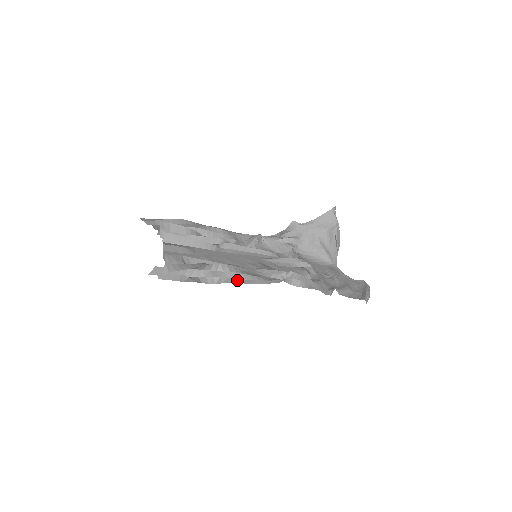
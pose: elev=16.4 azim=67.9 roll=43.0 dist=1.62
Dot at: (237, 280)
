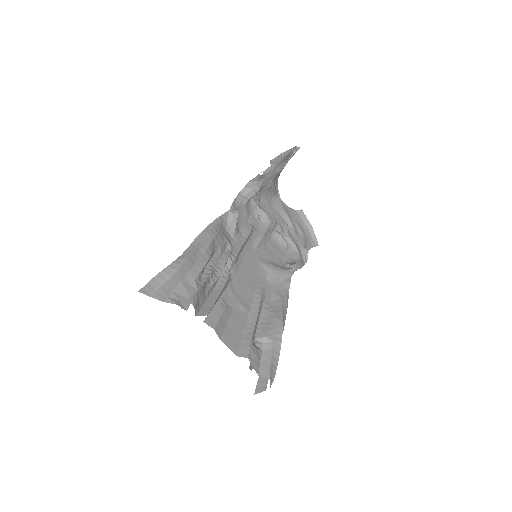
Dot at: occluded
